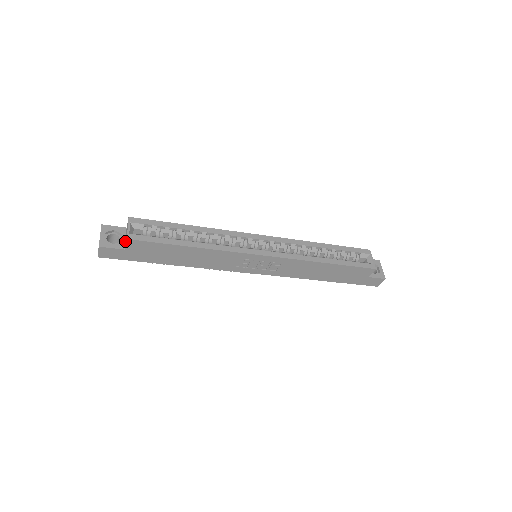
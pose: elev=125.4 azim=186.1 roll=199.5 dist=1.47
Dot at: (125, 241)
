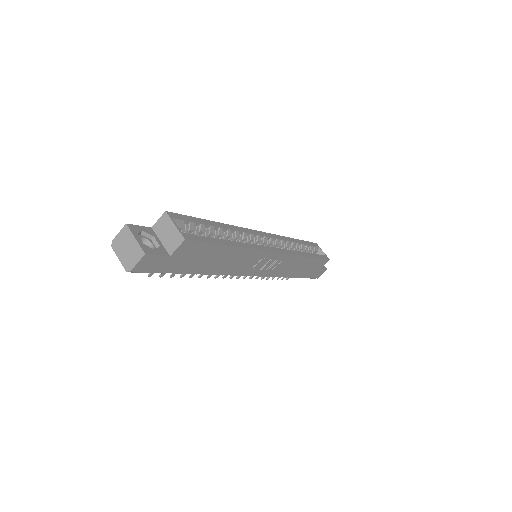
Dot at: (163, 245)
